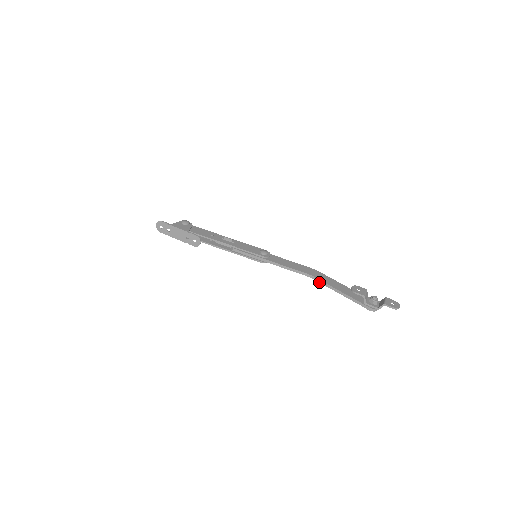
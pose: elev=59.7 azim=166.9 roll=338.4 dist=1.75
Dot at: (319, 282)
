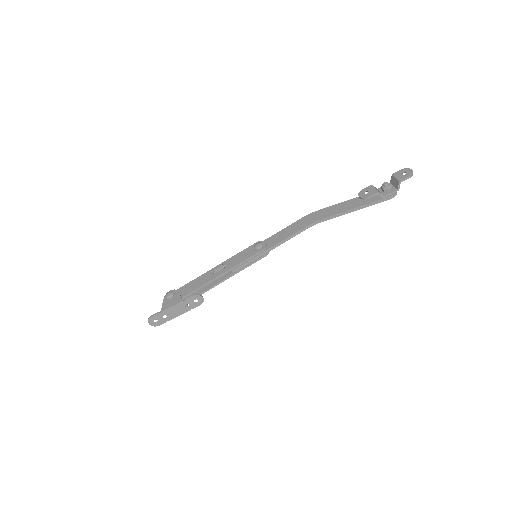
Dot at: occluded
